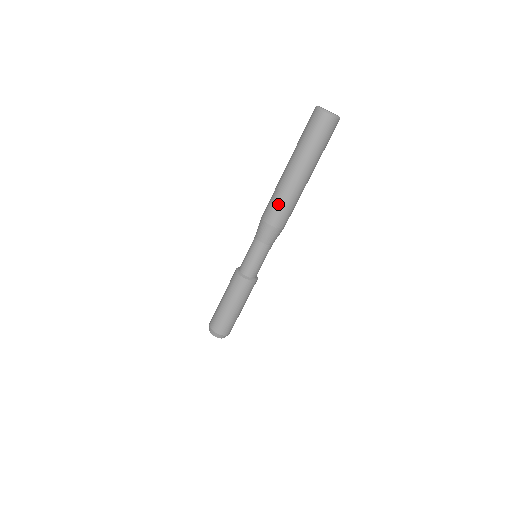
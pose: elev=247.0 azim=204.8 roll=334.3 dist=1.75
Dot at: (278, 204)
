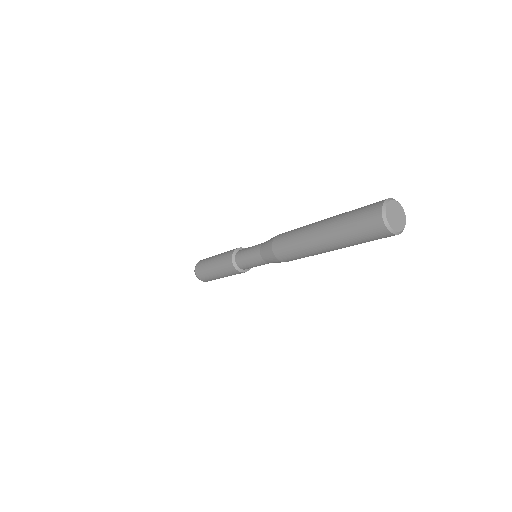
Dot at: (300, 258)
